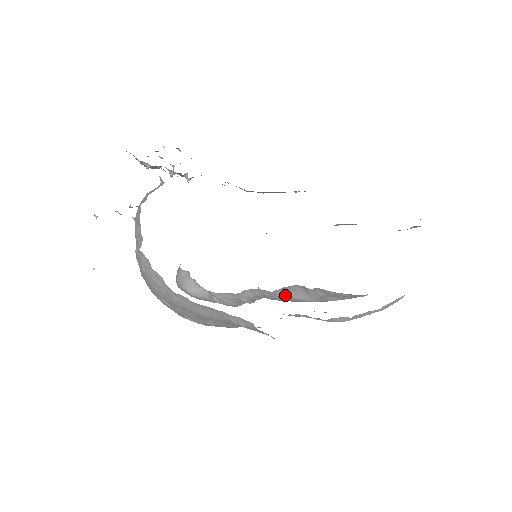
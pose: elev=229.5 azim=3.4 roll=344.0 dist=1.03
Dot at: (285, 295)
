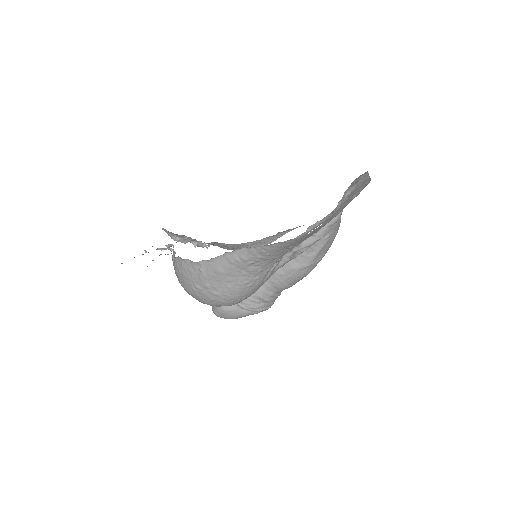
Dot at: (283, 271)
